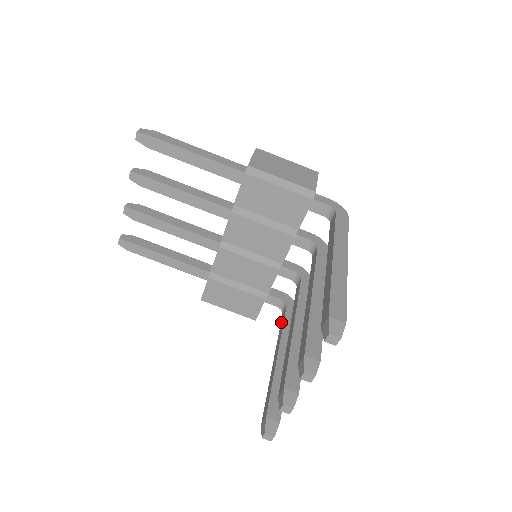
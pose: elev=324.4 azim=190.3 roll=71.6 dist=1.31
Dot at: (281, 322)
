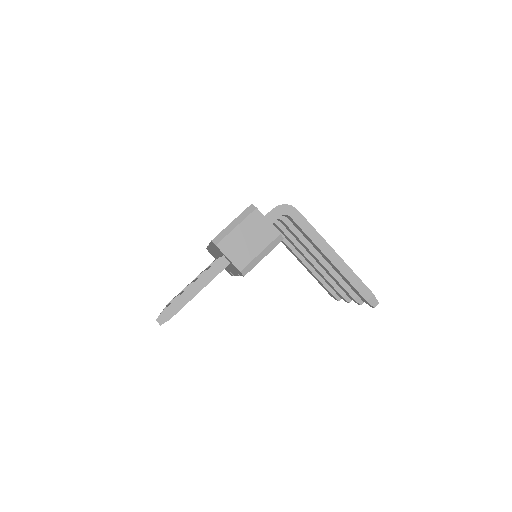
Dot at: occluded
